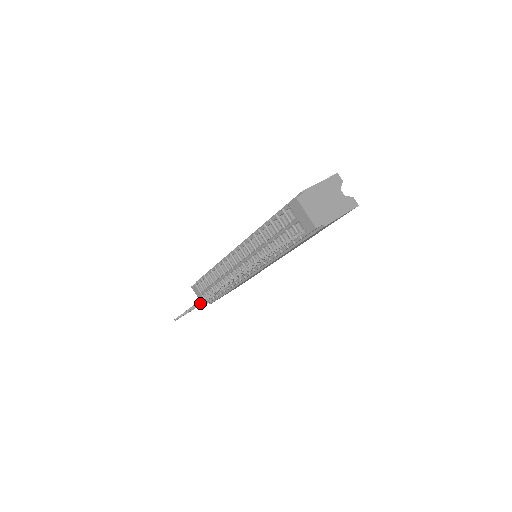
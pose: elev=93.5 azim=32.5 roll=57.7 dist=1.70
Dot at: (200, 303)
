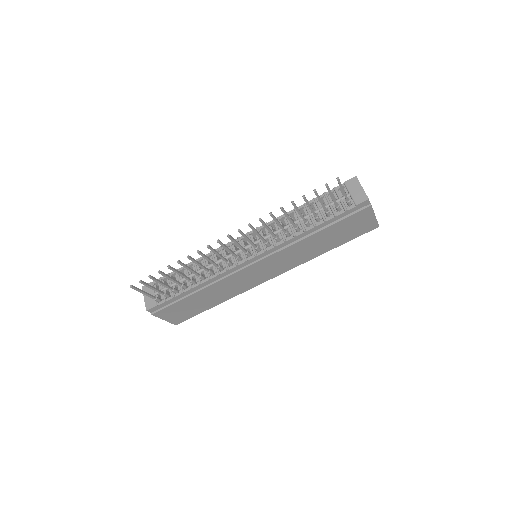
Dot at: (186, 266)
